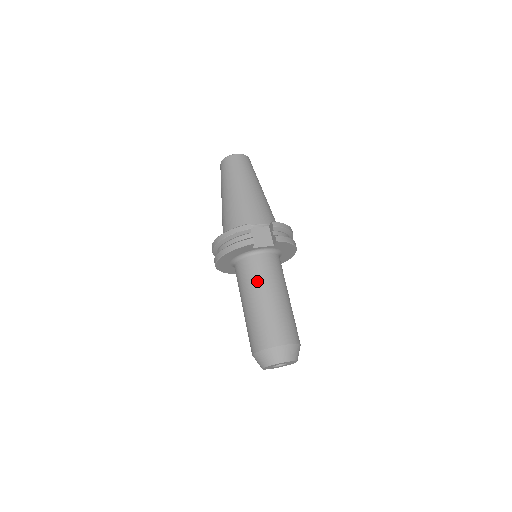
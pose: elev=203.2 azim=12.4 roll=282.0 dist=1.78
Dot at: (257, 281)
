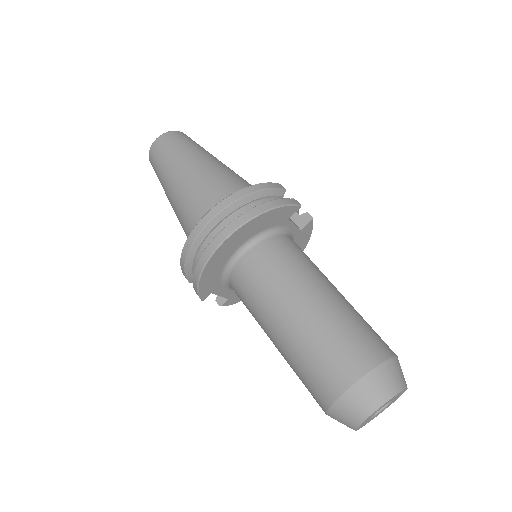
Dot at: (309, 266)
